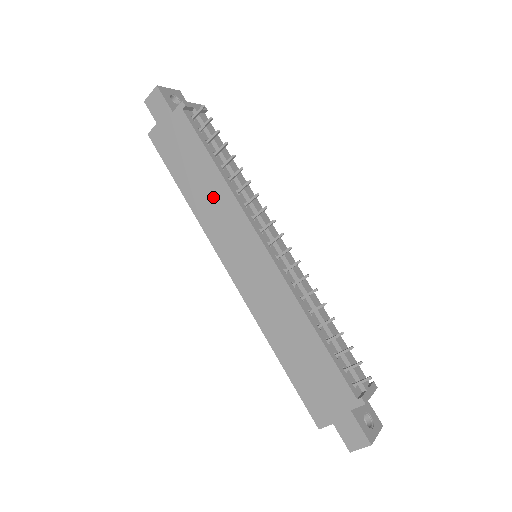
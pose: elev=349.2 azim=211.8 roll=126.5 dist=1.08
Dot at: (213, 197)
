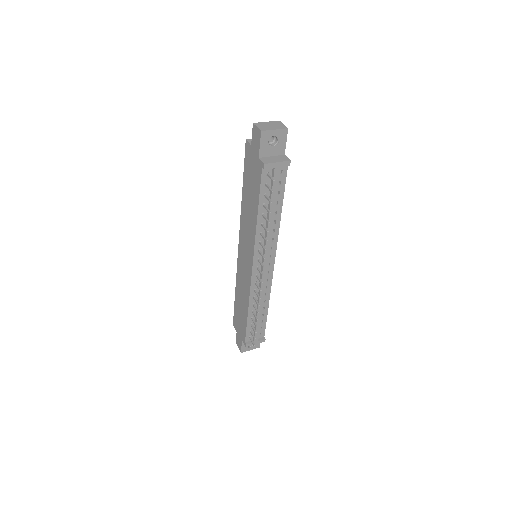
Dot at: (250, 220)
